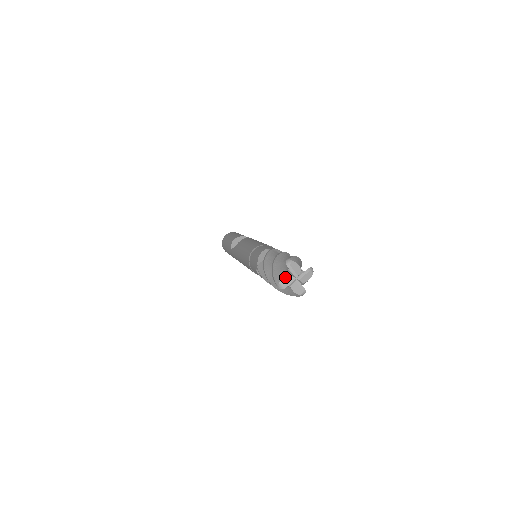
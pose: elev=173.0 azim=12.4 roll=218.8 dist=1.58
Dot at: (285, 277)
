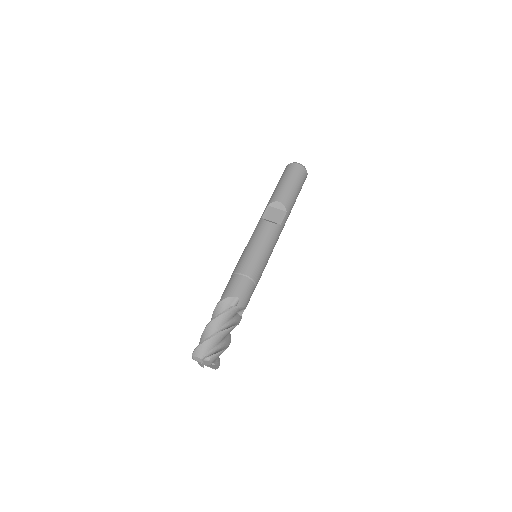
Dot at: (199, 359)
